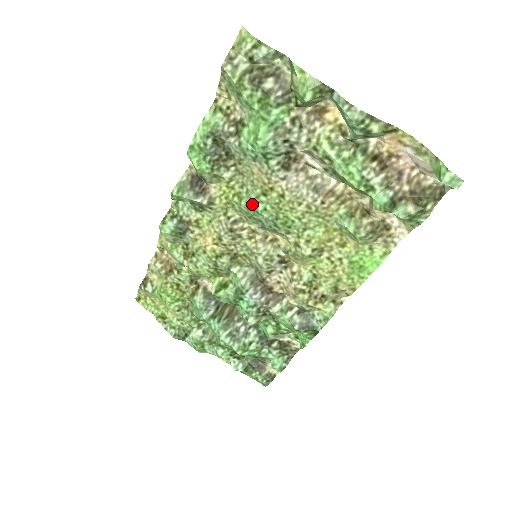
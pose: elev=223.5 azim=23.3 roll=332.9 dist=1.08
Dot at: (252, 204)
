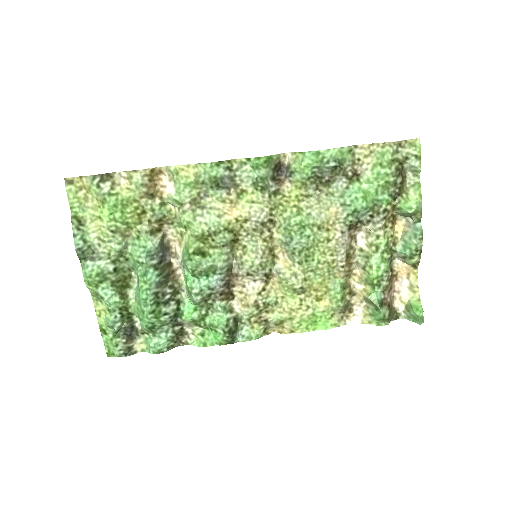
Dot at: (305, 225)
